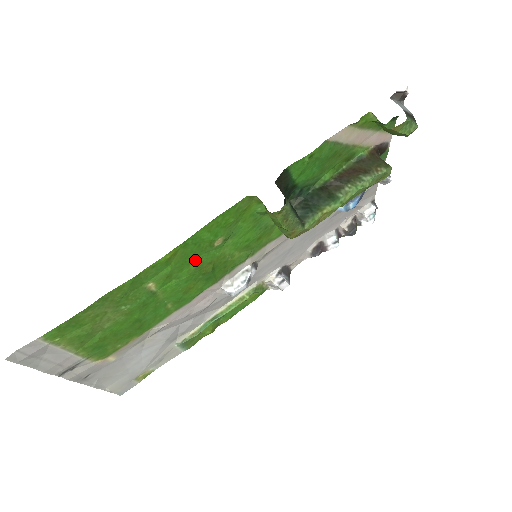
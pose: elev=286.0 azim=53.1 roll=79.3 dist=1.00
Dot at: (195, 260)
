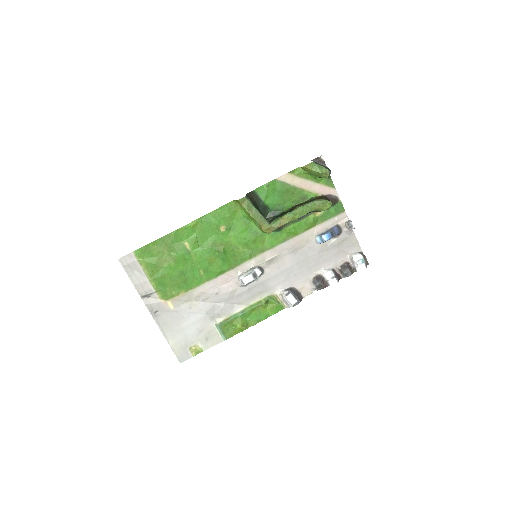
Dot at: (211, 237)
